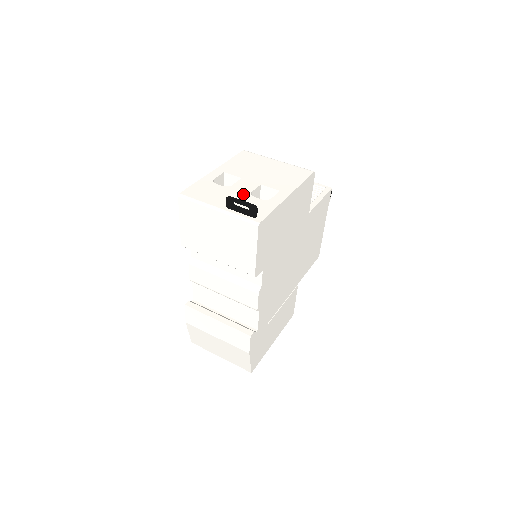
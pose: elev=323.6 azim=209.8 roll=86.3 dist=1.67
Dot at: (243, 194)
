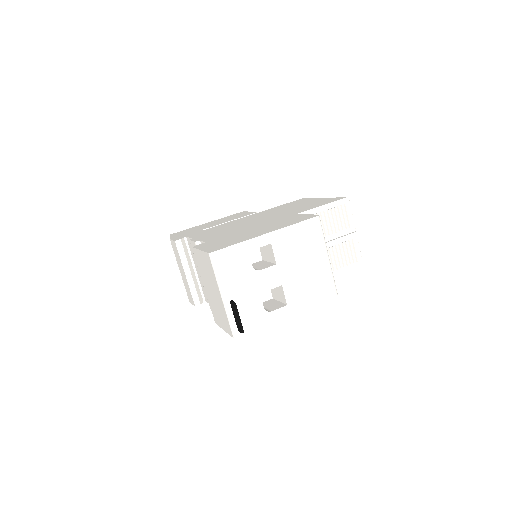
Dot at: (257, 290)
